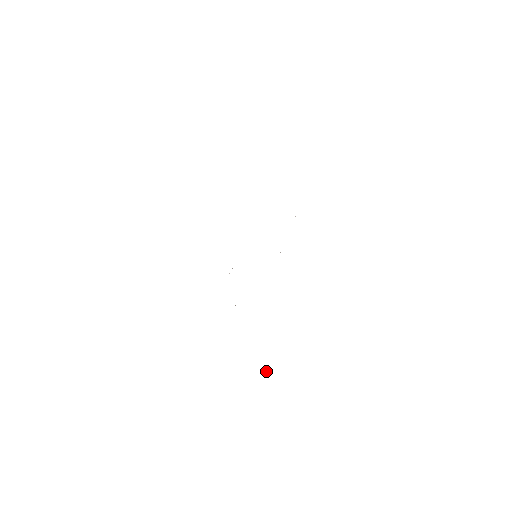
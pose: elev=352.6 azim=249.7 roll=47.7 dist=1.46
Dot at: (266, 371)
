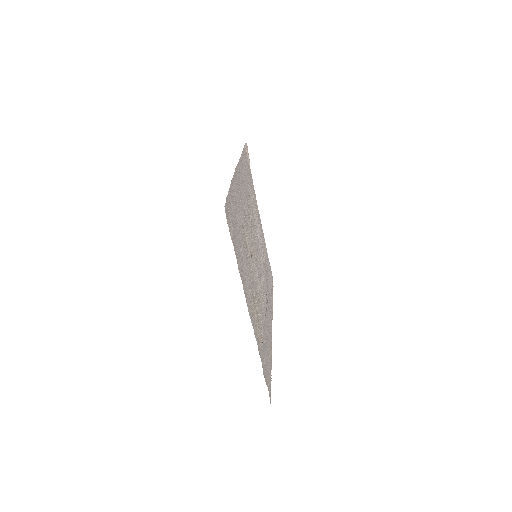
Dot at: (230, 186)
